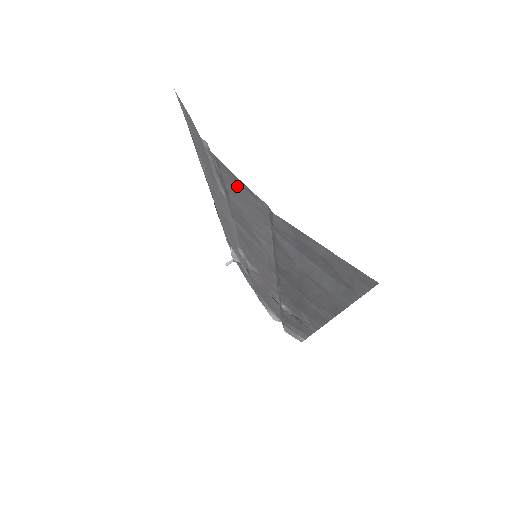
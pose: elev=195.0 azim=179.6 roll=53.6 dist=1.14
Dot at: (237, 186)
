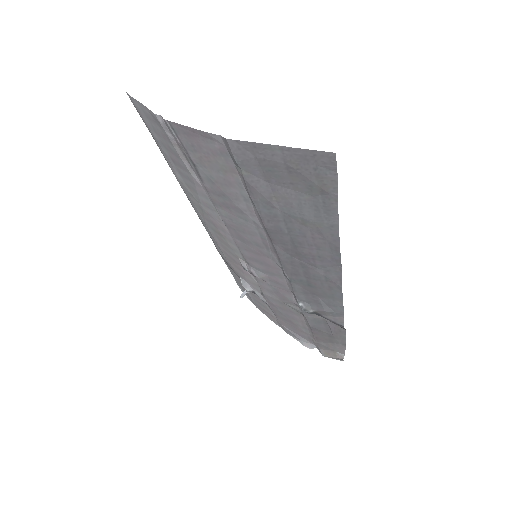
Dot at: (196, 143)
